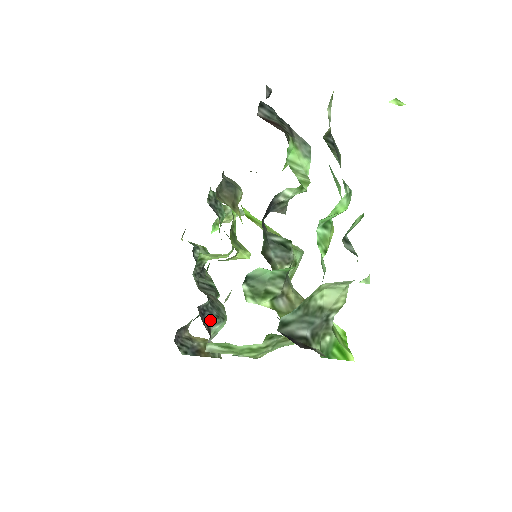
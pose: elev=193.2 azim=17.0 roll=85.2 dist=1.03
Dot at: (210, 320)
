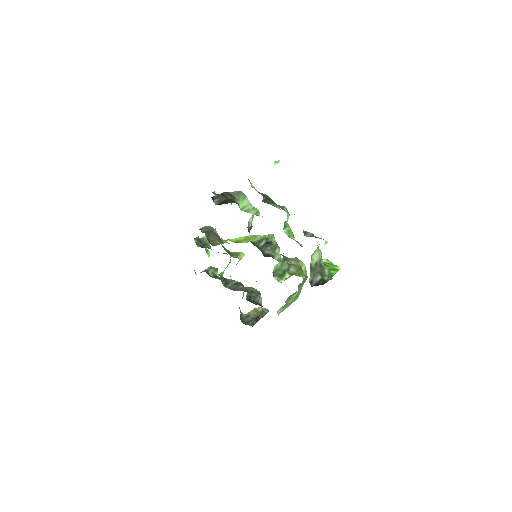
Dot at: (255, 300)
